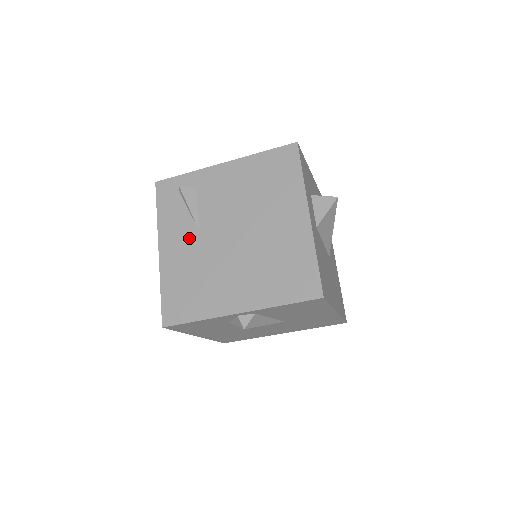
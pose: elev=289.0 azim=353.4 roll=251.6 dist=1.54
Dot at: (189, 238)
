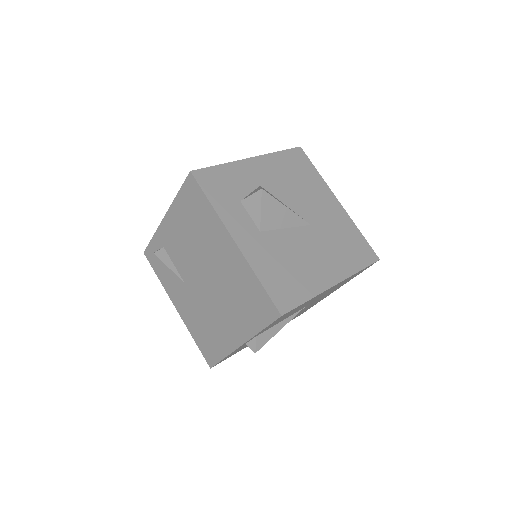
Dot at: (184, 292)
